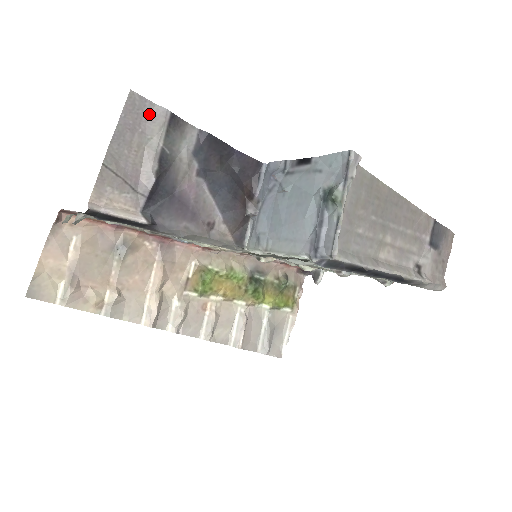
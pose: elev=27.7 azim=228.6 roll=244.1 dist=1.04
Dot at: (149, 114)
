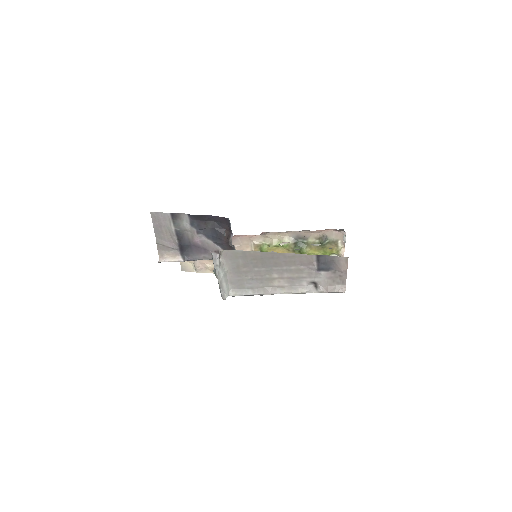
Dot at: (163, 217)
